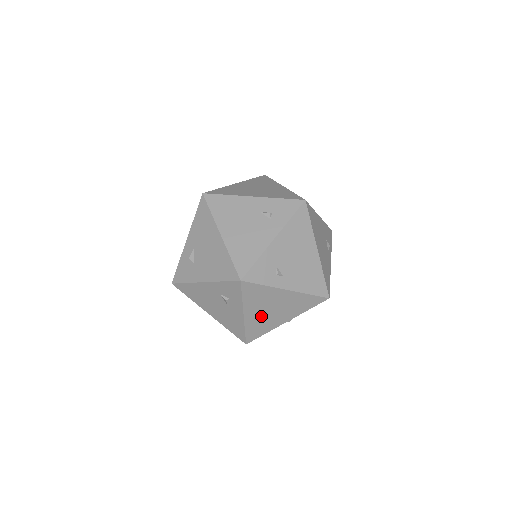
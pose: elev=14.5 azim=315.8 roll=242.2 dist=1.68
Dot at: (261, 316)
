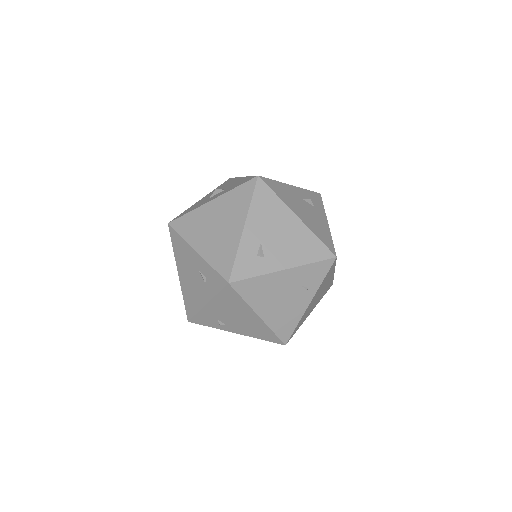
Dot at: occluded
